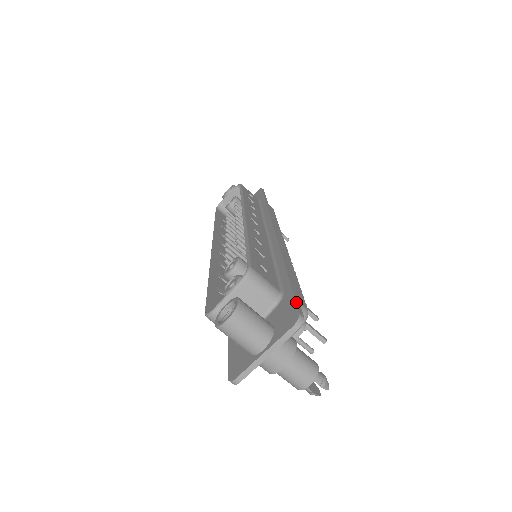
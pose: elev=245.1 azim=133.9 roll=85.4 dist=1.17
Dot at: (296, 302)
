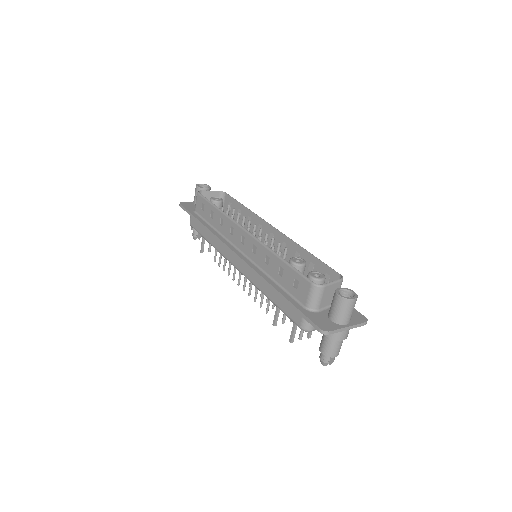
Dot at: occluded
